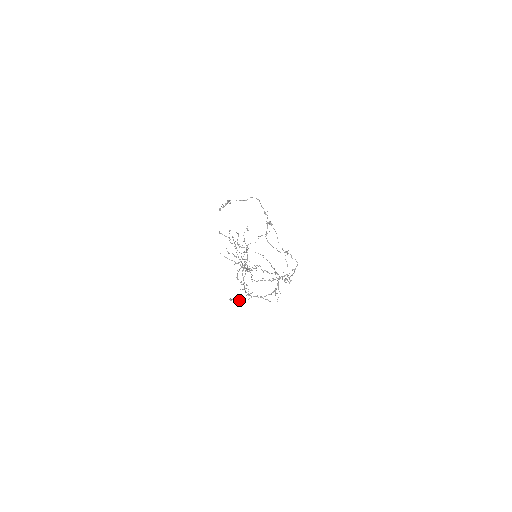
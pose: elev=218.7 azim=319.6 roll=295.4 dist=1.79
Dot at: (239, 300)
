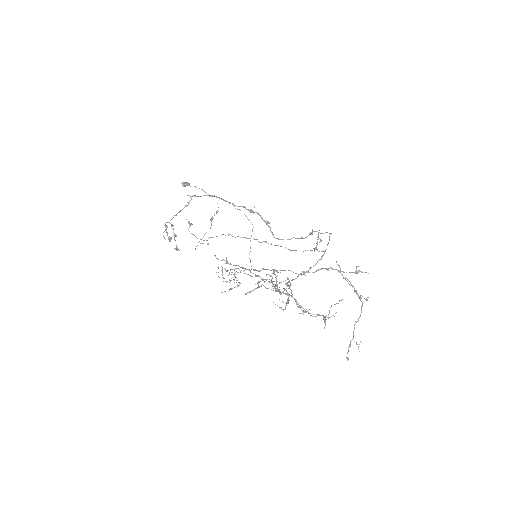
Dot at: (349, 347)
